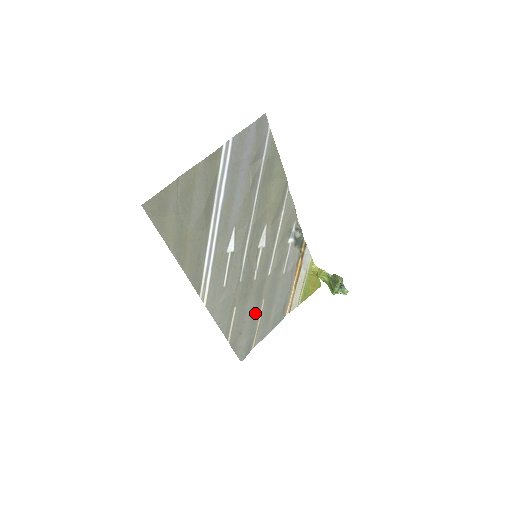
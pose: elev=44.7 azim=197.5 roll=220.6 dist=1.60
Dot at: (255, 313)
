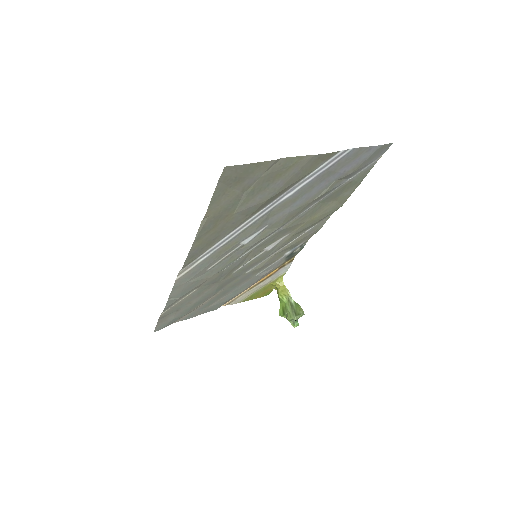
Dot at: (205, 298)
